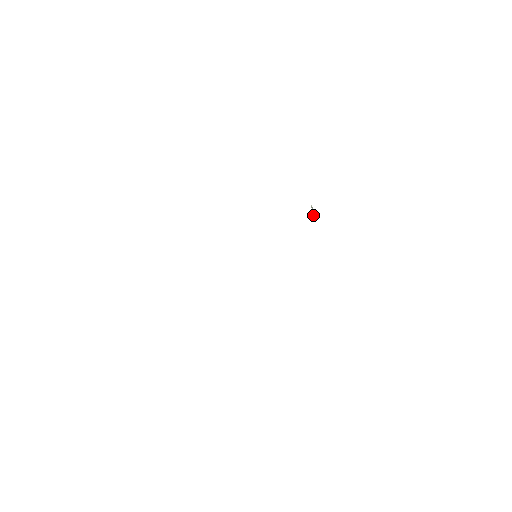
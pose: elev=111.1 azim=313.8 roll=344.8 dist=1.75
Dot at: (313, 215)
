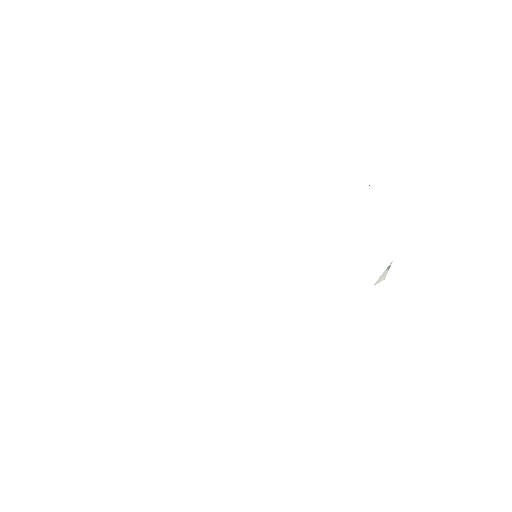
Dot at: (380, 278)
